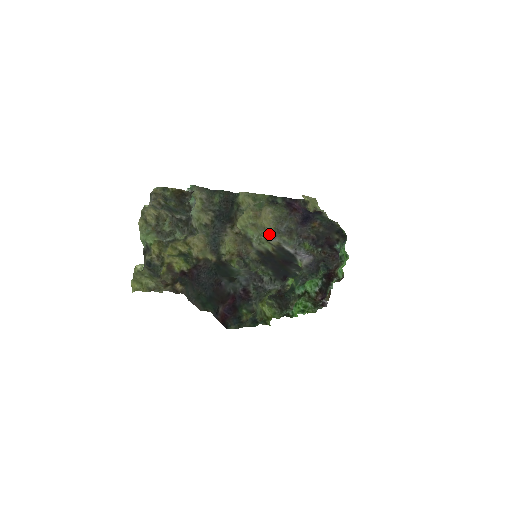
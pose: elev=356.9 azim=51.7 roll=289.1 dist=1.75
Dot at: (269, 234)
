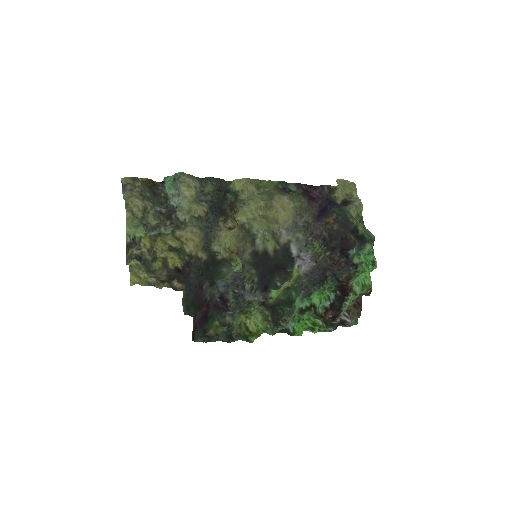
Dot at: (283, 229)
